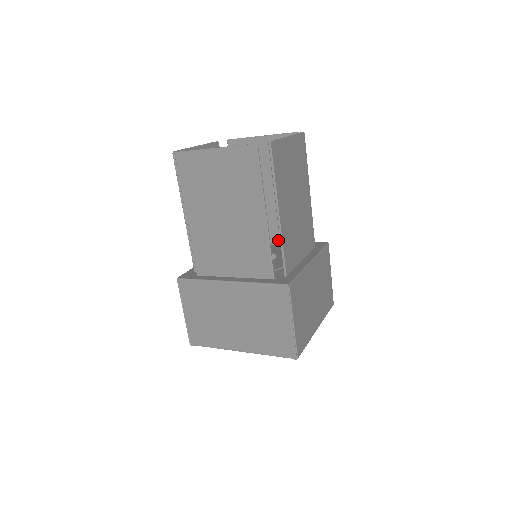
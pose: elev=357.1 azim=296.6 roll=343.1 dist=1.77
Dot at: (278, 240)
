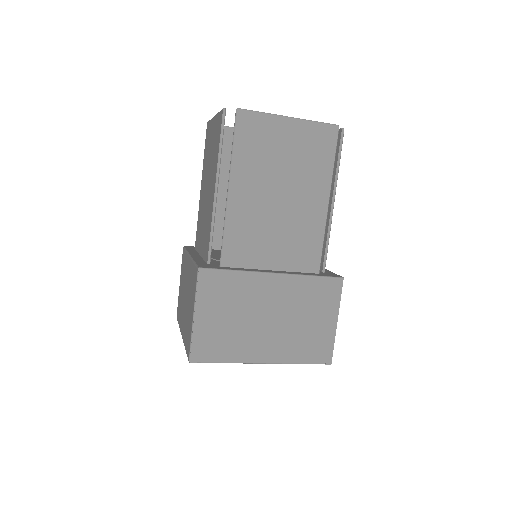
Dot at: occluded
